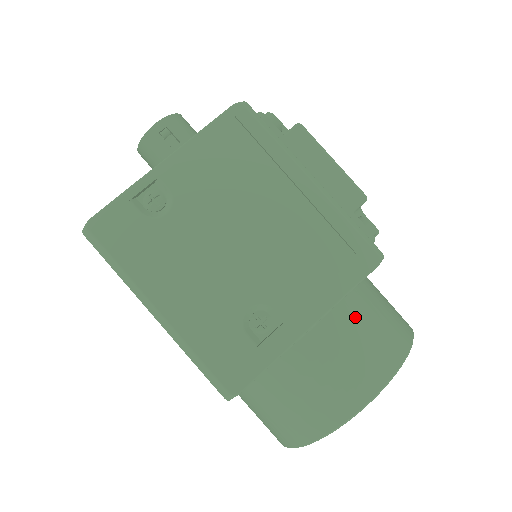
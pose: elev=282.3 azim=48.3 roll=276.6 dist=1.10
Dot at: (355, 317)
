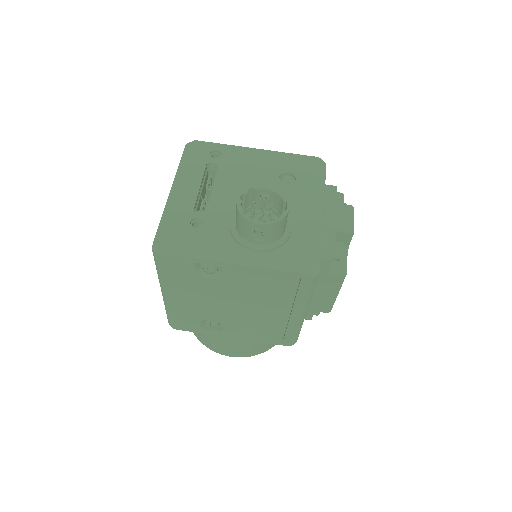
Dot at: occluded
